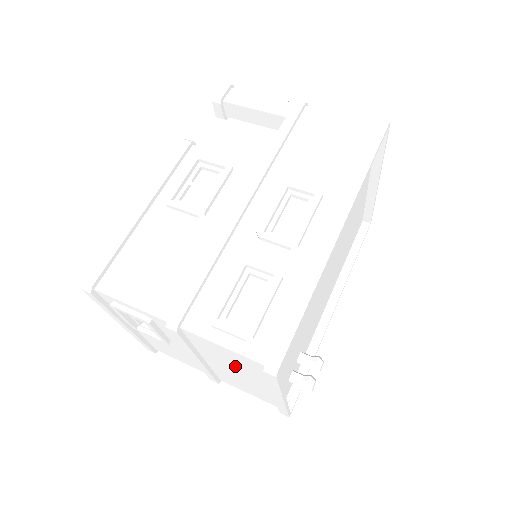
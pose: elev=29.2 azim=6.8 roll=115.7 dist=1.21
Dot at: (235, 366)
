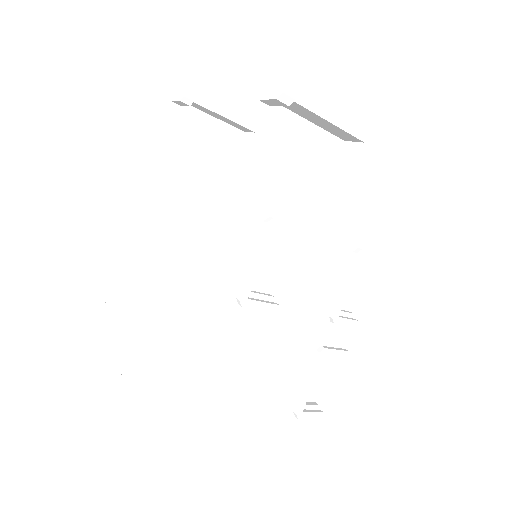
Dot at: occluded
